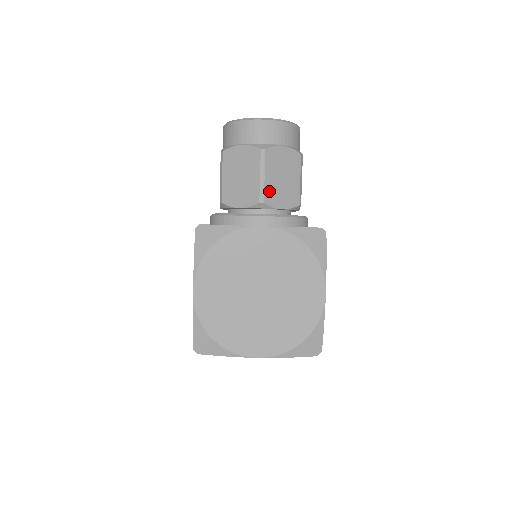
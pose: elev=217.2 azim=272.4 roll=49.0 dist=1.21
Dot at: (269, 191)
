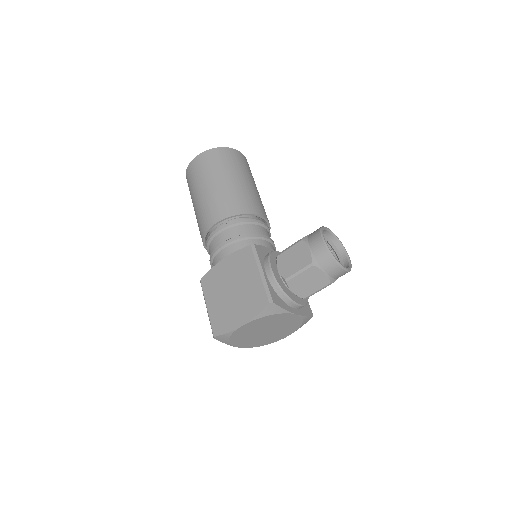
Dot at: occluded
